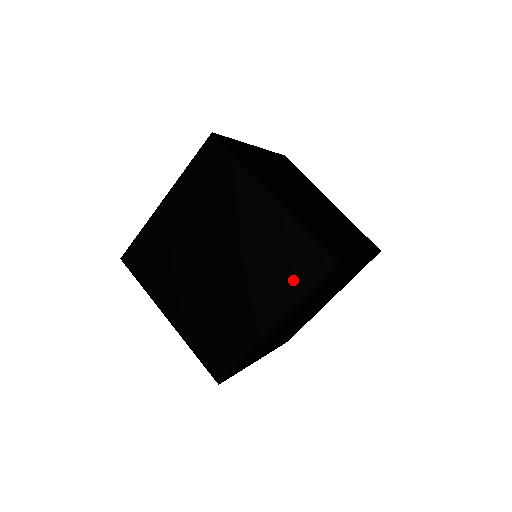
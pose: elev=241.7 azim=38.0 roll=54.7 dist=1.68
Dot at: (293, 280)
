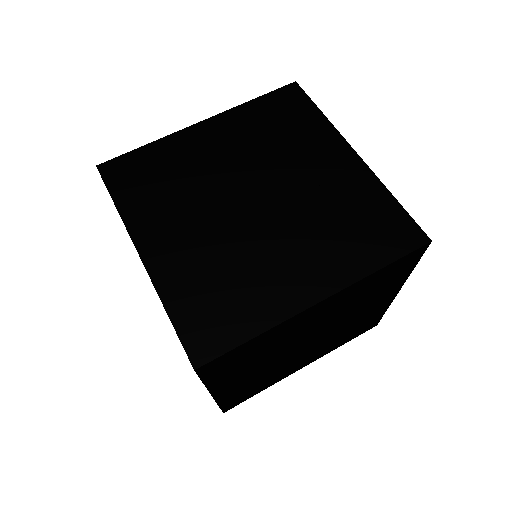
Dot at: occluded
